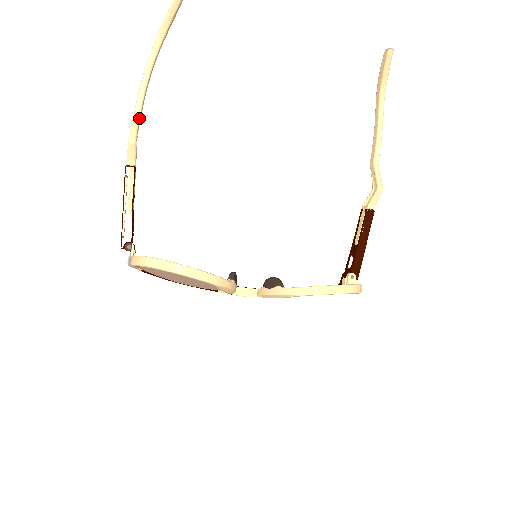
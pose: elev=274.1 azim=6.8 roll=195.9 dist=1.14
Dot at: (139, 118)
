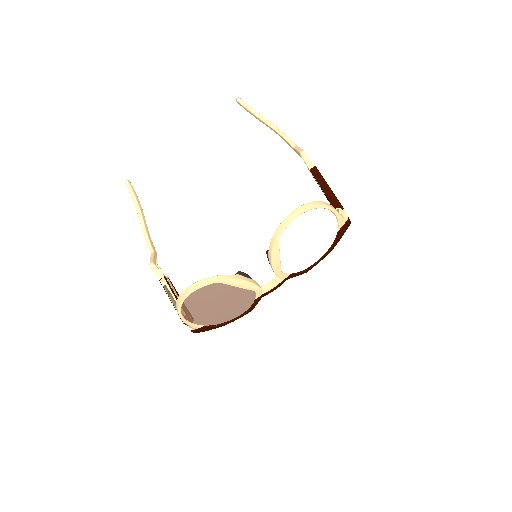
Dot at: (153, 254)
